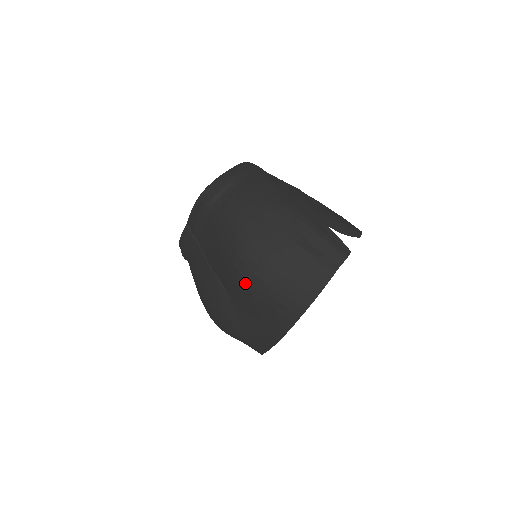
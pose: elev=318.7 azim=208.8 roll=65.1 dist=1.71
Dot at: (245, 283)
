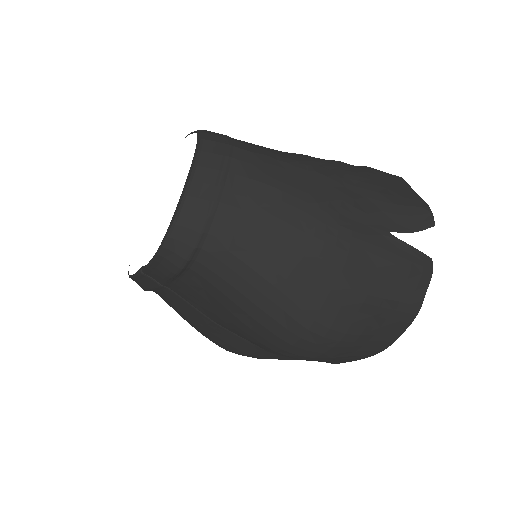
Dot at: (293, 356)
